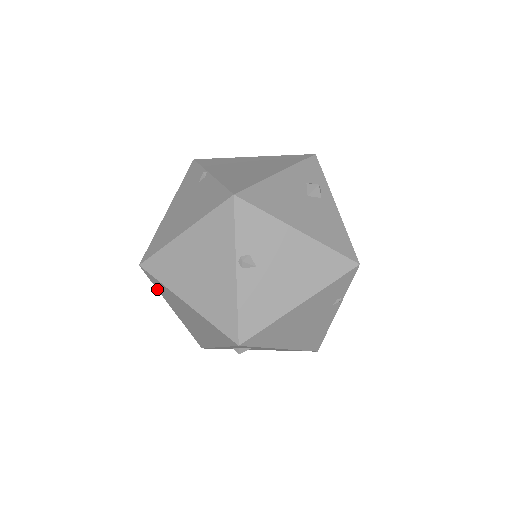
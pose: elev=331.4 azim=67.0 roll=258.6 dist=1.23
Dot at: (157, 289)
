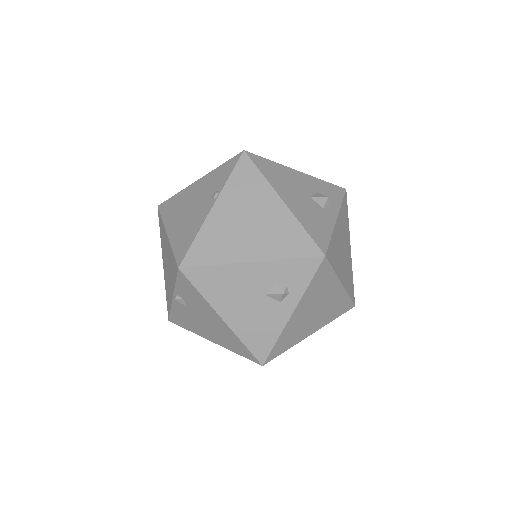
Dot at: occluded
